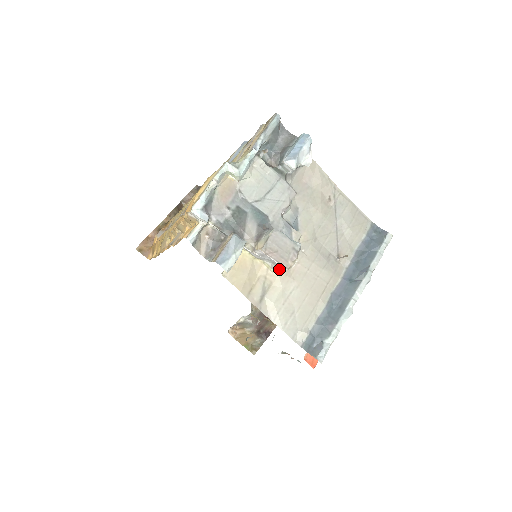
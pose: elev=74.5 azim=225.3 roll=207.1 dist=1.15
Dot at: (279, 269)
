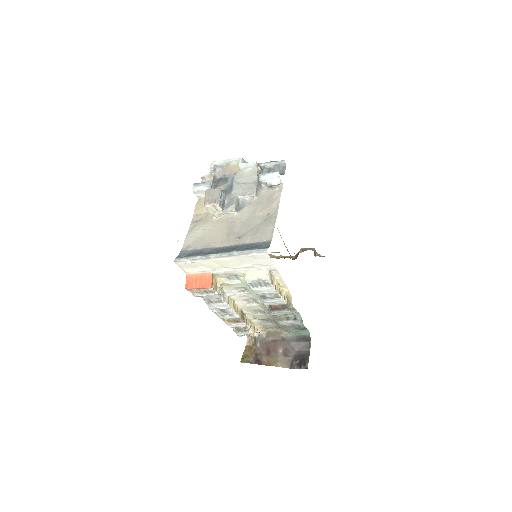
Dot at: (208, 209)
